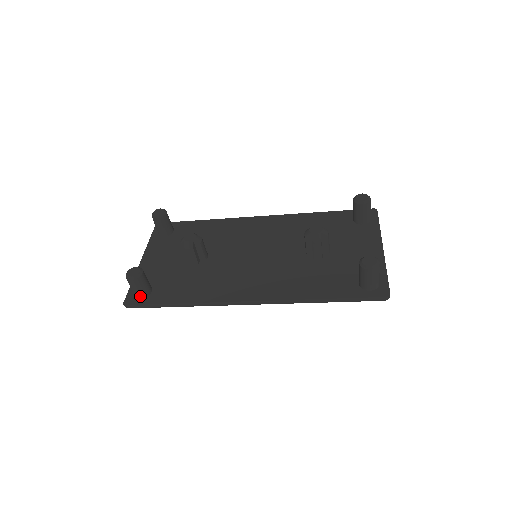
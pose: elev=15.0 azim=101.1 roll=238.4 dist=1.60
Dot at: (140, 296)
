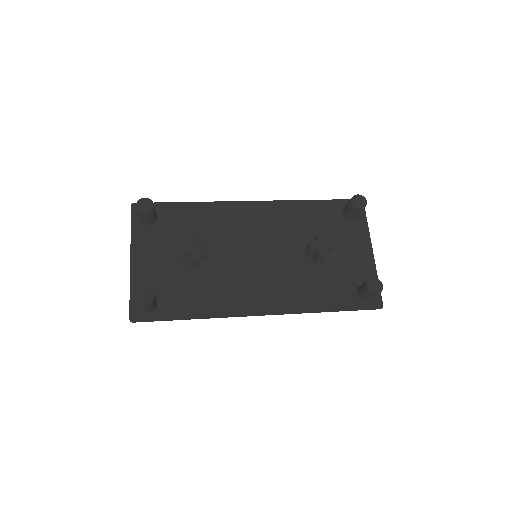
Dot at: (147, 312)
